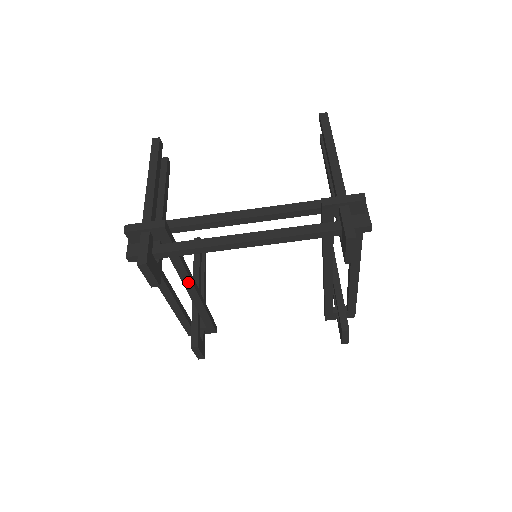
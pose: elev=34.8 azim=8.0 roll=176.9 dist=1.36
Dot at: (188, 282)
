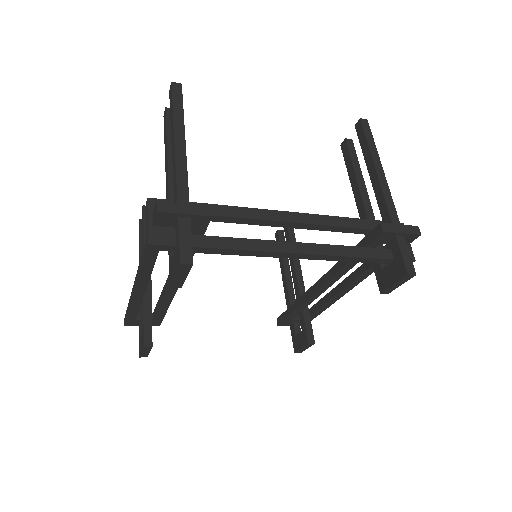
Dot at: occluded
